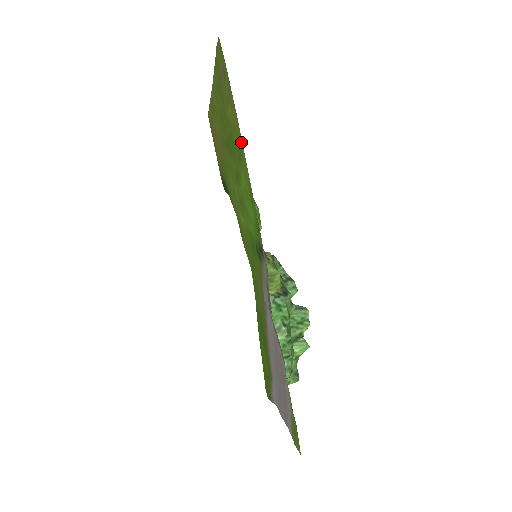
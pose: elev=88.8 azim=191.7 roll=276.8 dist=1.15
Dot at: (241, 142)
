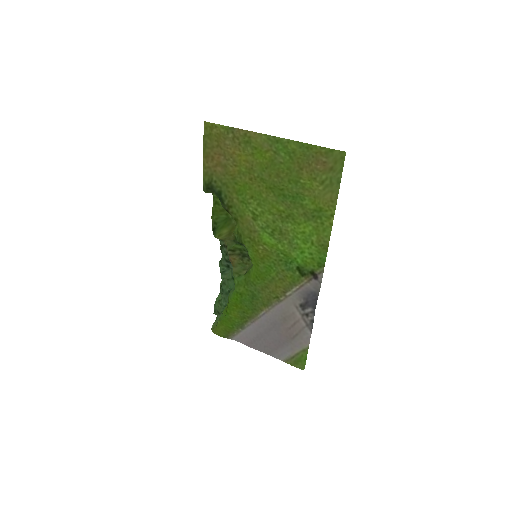
Dot at: (330, 217)
